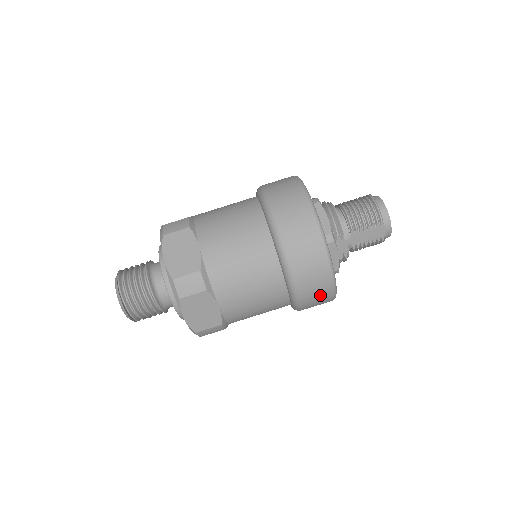
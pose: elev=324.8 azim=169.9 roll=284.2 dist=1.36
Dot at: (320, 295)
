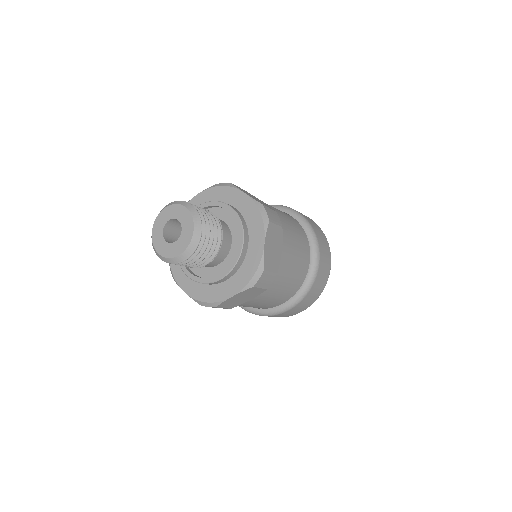
Dot at: (322, 281)
